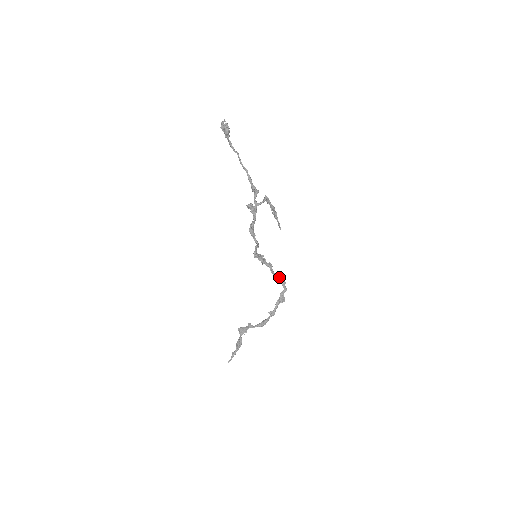
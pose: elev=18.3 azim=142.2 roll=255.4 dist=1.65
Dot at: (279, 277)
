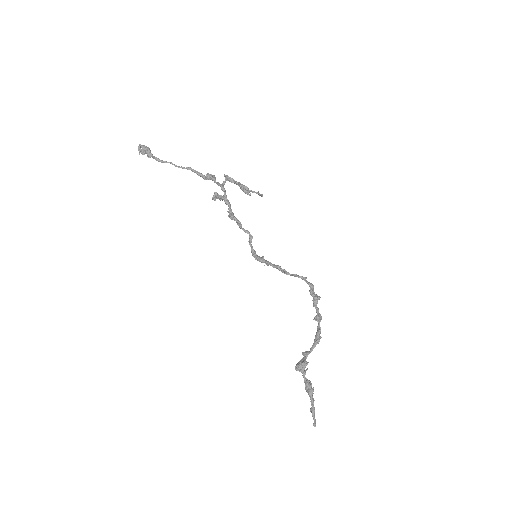
Dot at: (295, 274)
